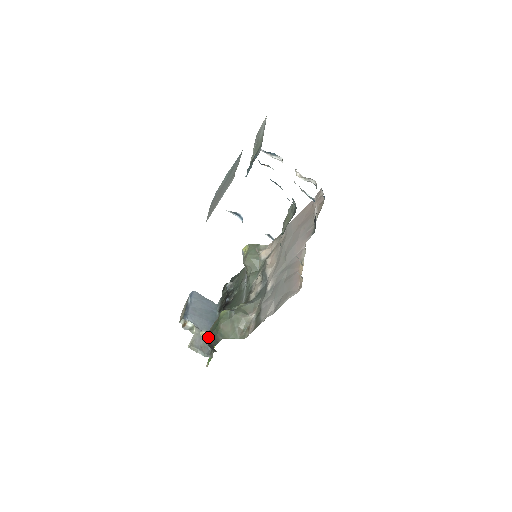
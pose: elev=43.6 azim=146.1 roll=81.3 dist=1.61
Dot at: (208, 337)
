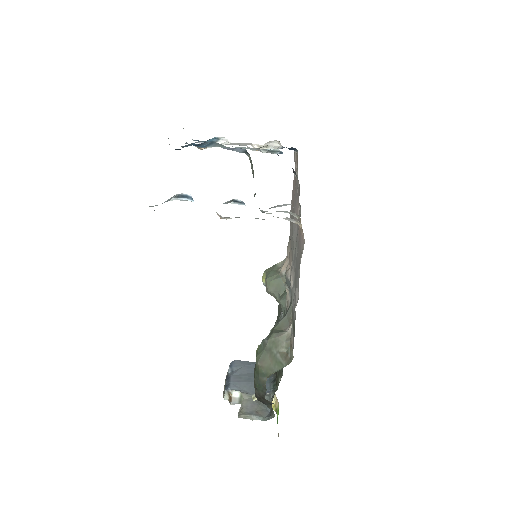
Dot at: occluded
